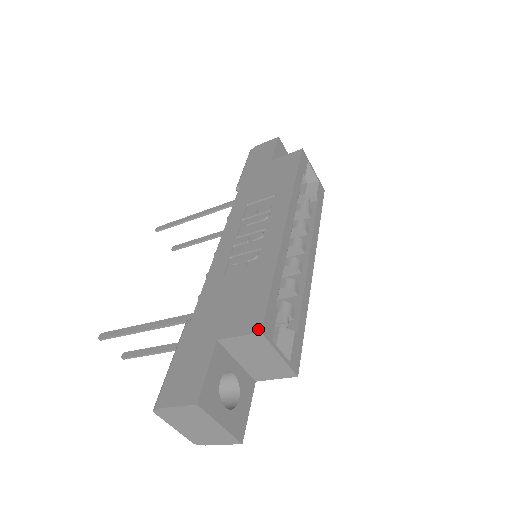
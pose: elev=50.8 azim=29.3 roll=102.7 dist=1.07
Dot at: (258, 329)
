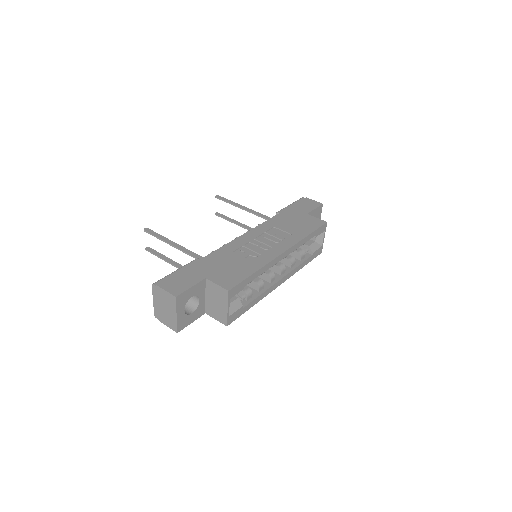
Dot at: (228, 288)
